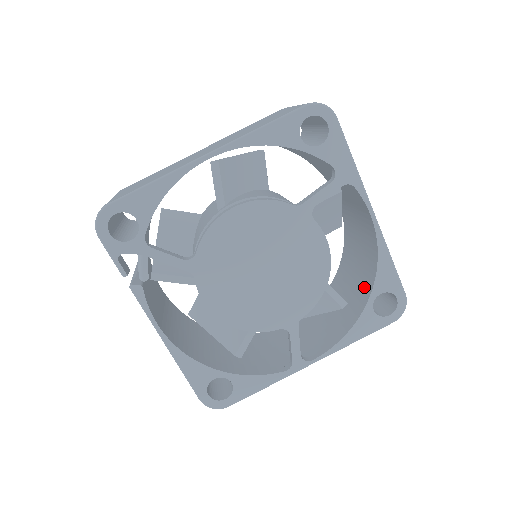
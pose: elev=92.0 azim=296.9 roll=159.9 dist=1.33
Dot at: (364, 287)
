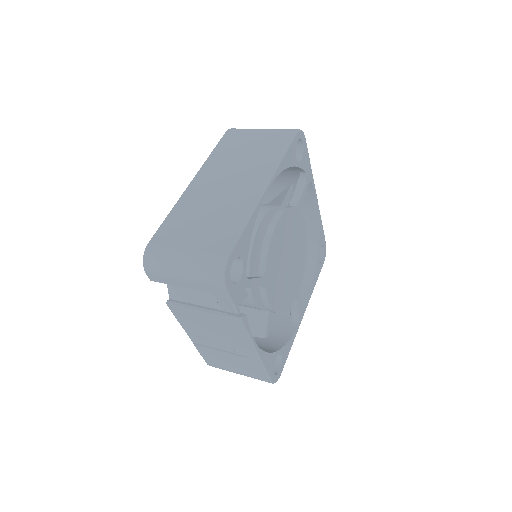
Dot at: (307, 248)
